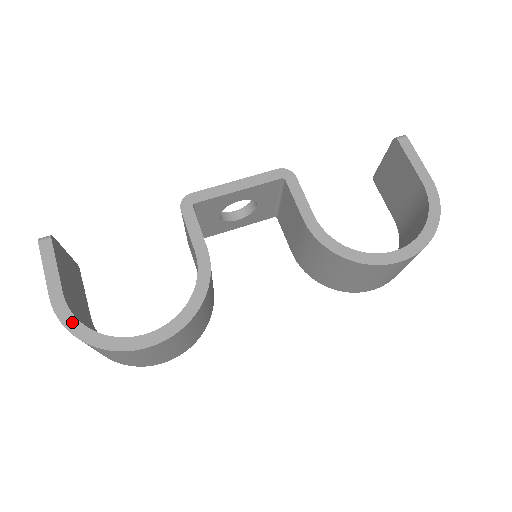
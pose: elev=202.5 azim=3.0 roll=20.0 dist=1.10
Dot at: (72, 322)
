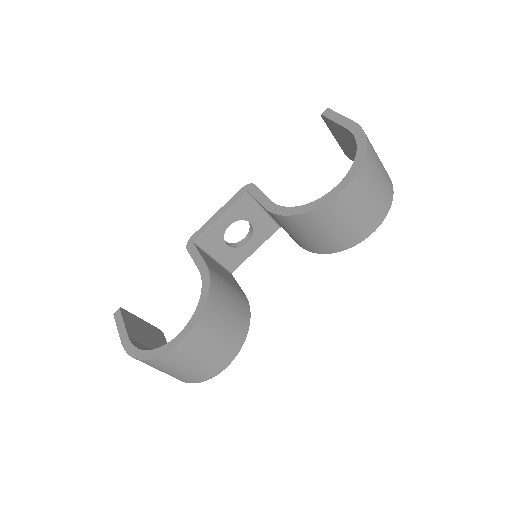
Dot at: (134, 351)
